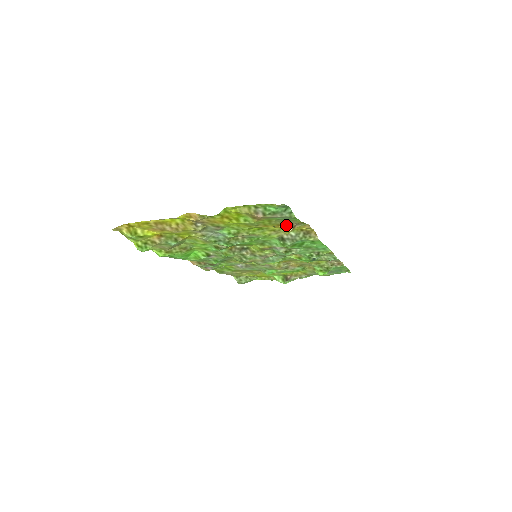
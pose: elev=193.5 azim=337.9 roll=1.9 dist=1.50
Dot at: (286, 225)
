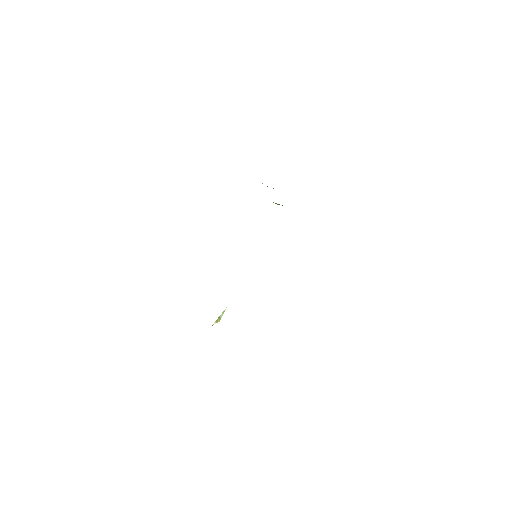
Dot at: occluded
